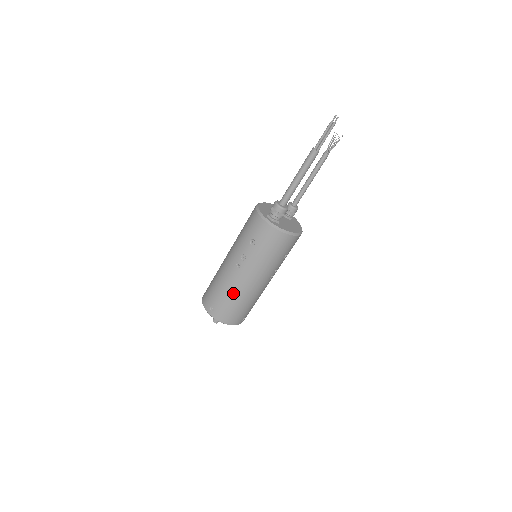
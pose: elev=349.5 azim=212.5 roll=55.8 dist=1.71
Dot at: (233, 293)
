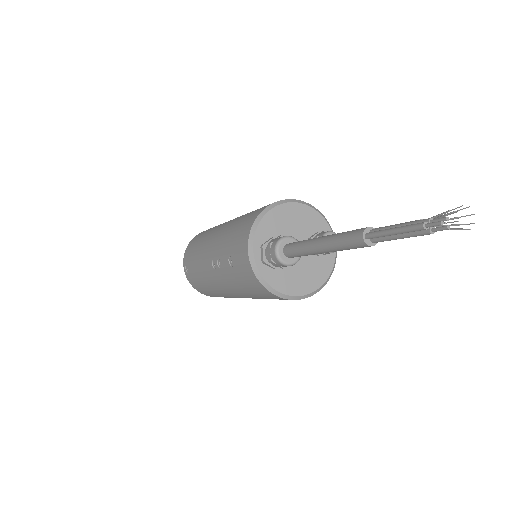
Dot at: (205, 281)
